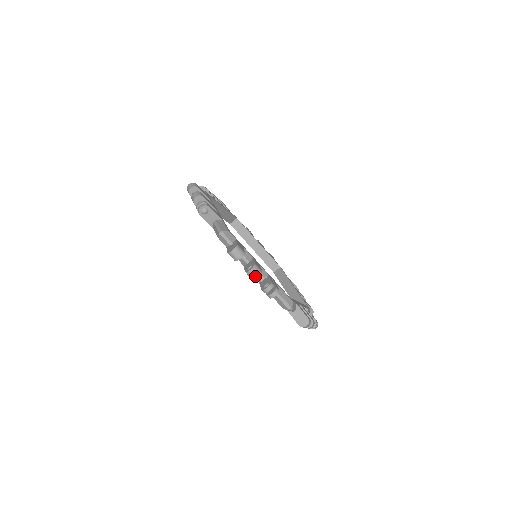
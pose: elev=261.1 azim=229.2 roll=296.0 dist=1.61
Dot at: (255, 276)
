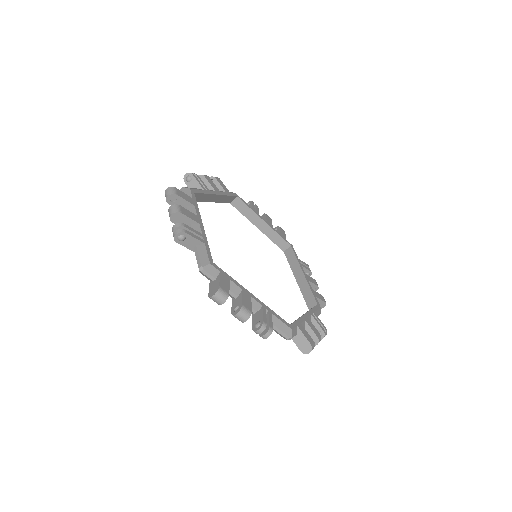
Dot at: (243, 320)
